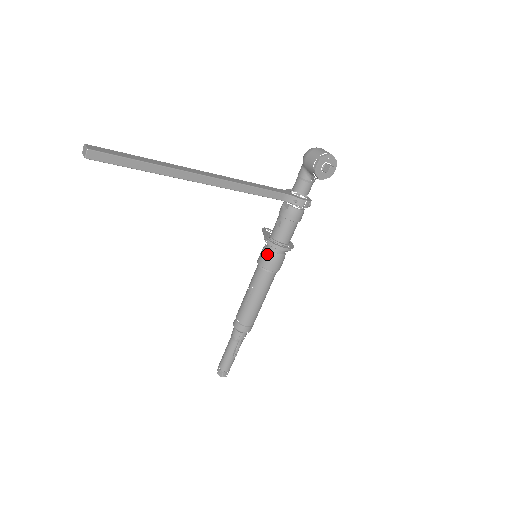
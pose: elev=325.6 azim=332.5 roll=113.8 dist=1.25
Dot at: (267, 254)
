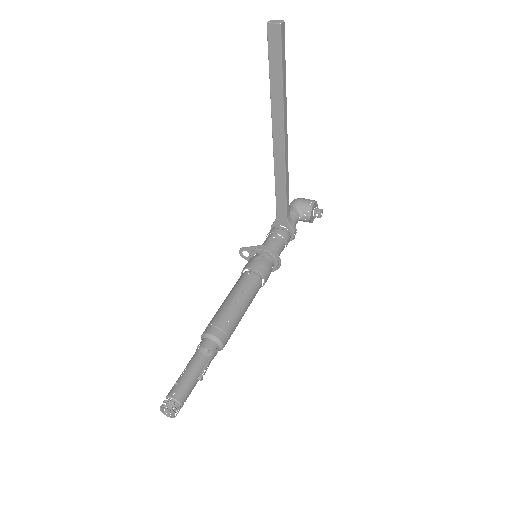
Dot at: (263, 260)
